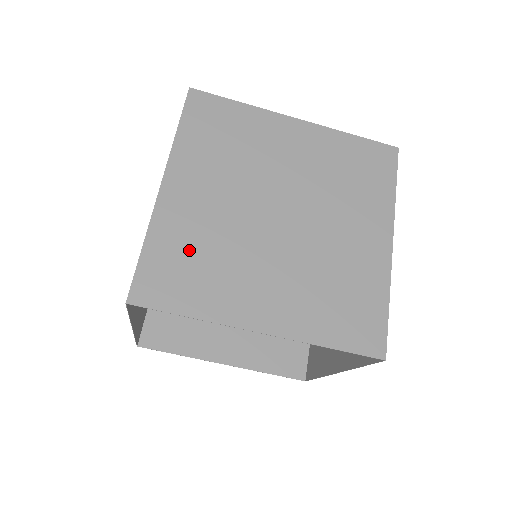
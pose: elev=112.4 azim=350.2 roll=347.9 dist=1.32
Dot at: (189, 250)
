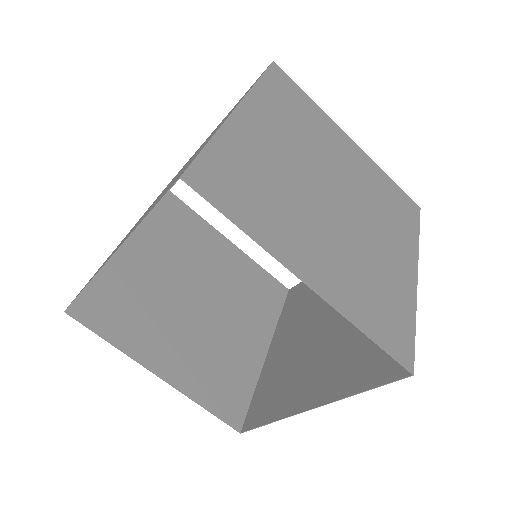
Dot at: (252, 172)
